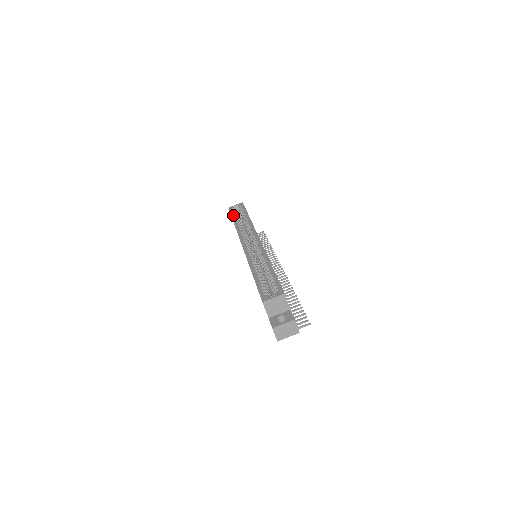
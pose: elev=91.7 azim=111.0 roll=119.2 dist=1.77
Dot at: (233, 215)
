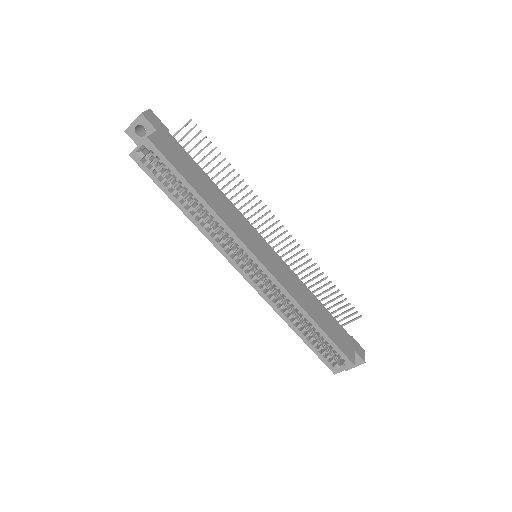
Dot at: (163, 188)
